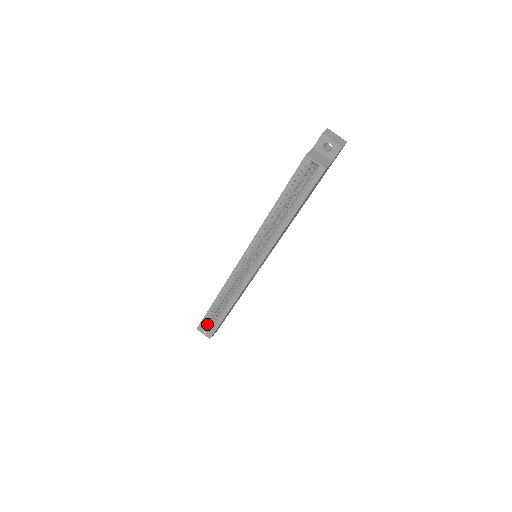
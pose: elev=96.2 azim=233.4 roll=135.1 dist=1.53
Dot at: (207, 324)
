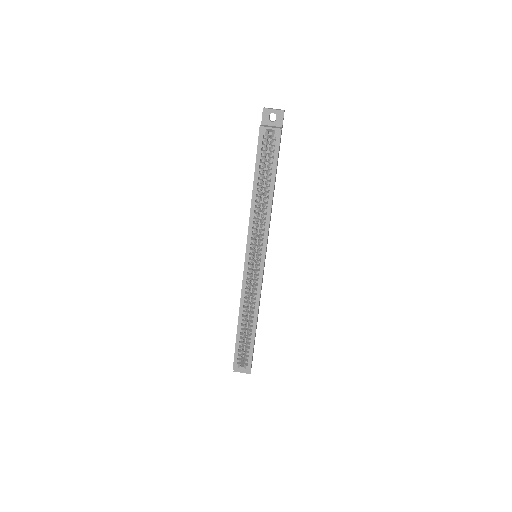
Dot at: (240, 358)
